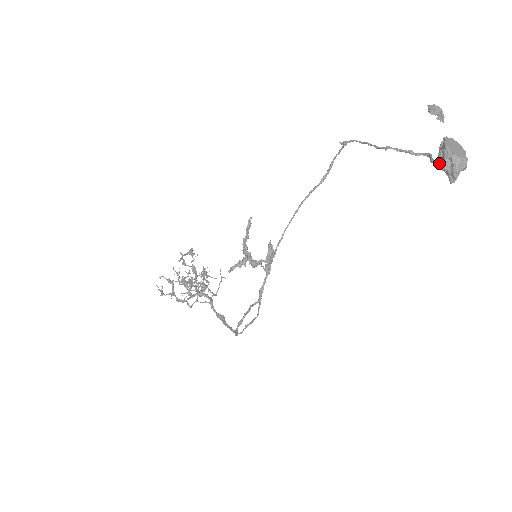
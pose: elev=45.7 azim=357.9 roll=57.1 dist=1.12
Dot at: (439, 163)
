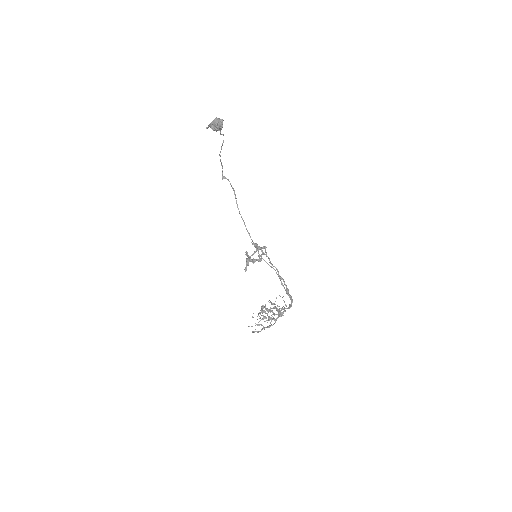
Dot at: occluded
